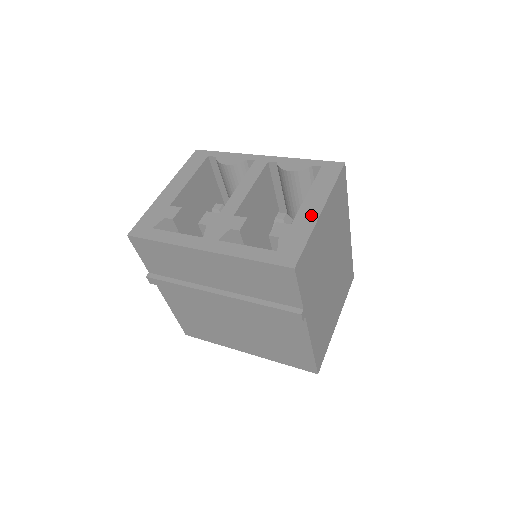
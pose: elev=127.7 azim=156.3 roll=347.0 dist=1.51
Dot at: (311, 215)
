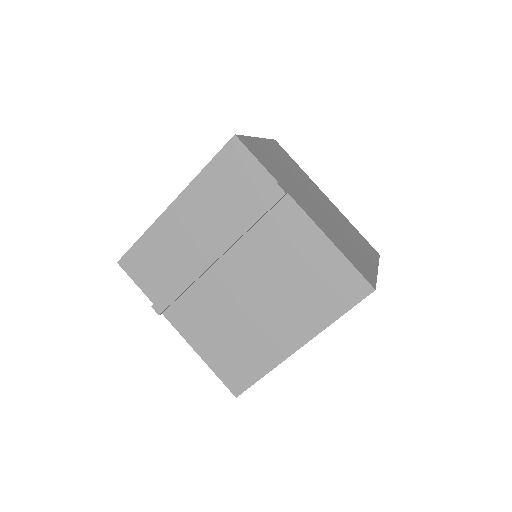
Dot at: occluded
